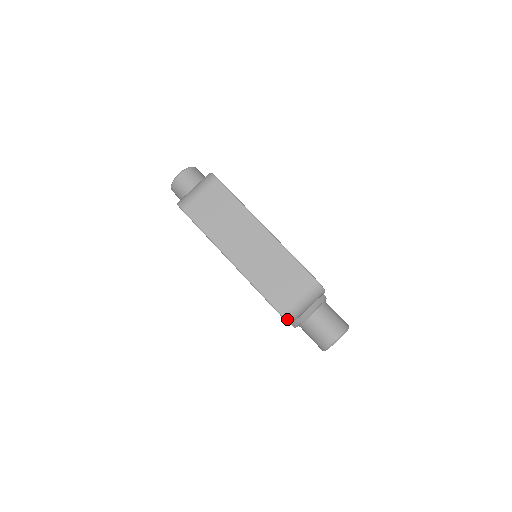
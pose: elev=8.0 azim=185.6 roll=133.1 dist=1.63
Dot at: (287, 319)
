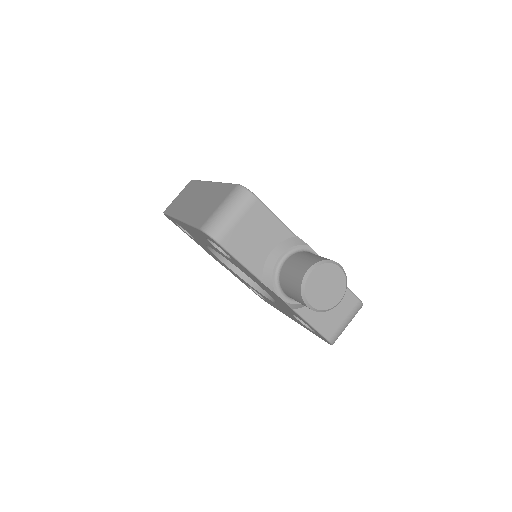
Dot at: (208, 232)
